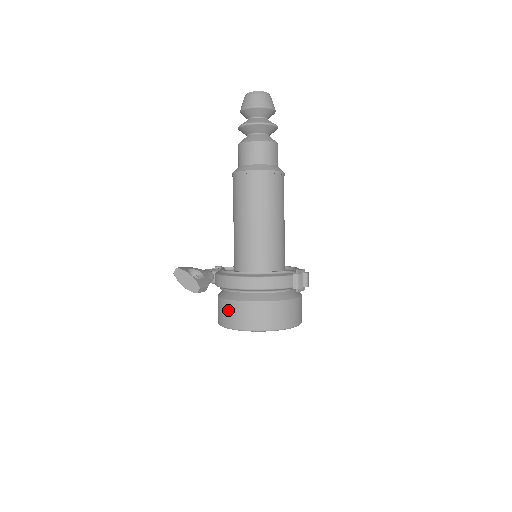
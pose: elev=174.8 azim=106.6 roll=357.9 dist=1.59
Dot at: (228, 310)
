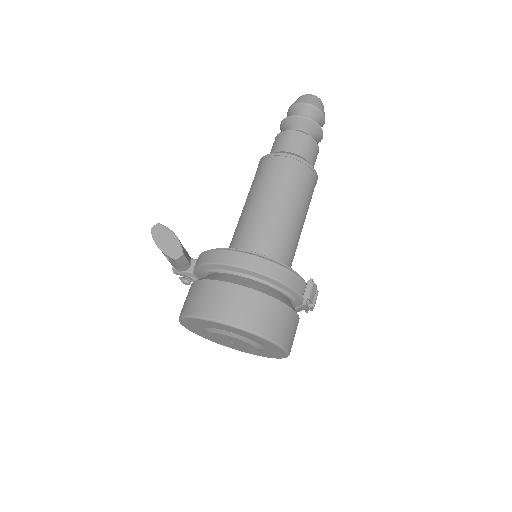
Dot at: (212, 293)
